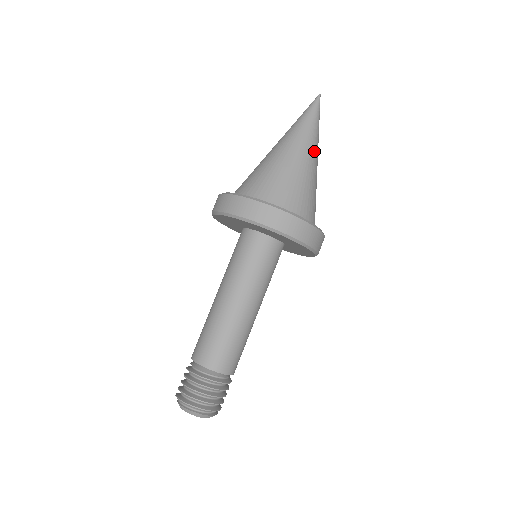
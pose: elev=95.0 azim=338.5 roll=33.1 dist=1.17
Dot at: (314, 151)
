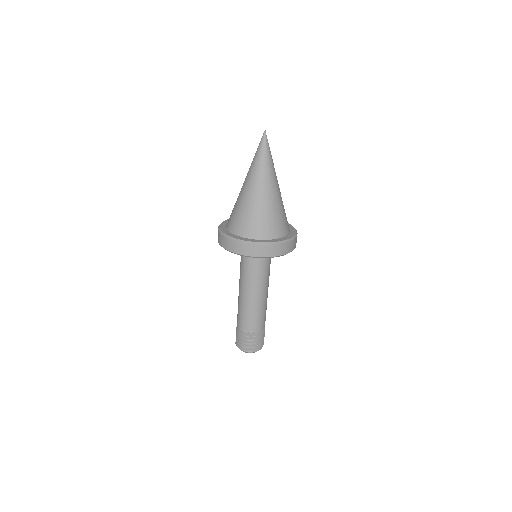
Dot at: (276, 181)
